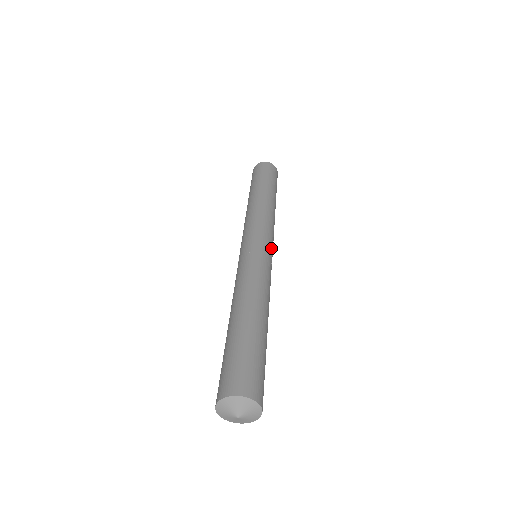
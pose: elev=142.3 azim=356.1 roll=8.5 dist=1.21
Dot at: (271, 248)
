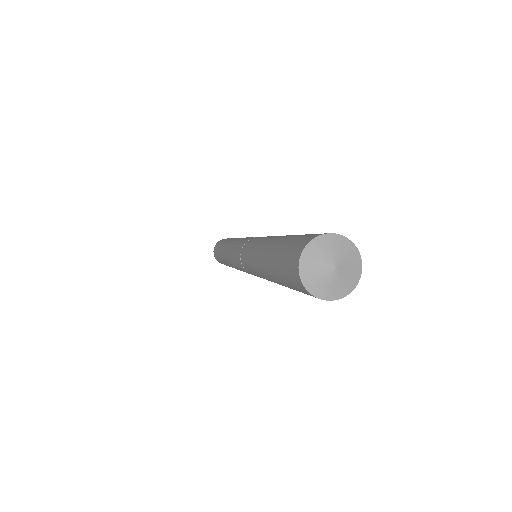
Dot at: occluded
